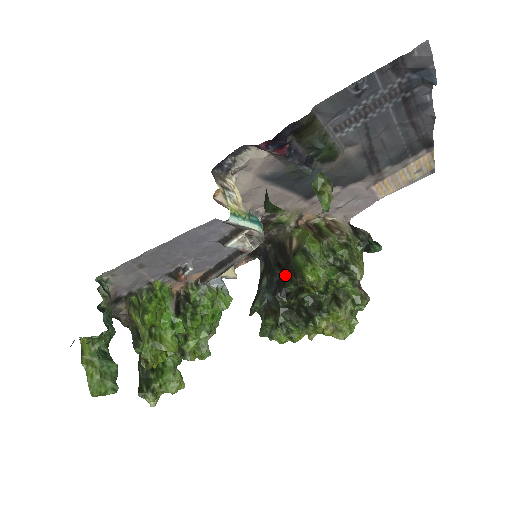
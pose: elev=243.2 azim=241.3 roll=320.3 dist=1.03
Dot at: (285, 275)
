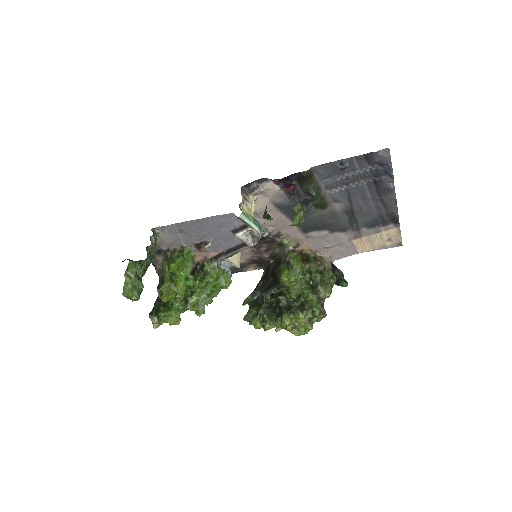
Dot at: (274, 281)
